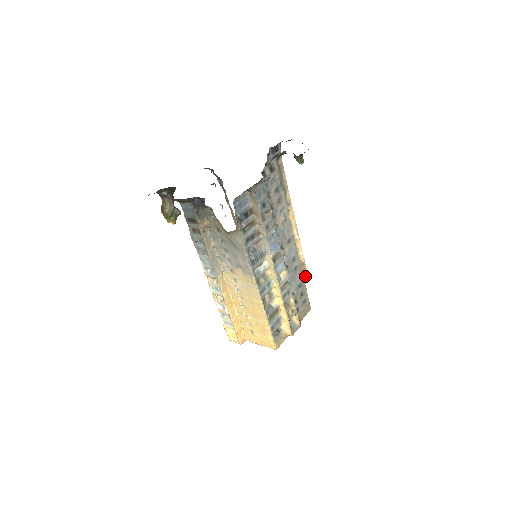
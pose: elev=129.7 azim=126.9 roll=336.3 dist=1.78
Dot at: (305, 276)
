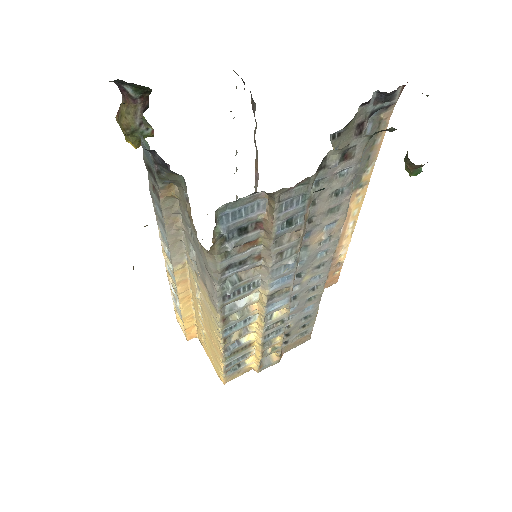
Dot at: (333, 278)
